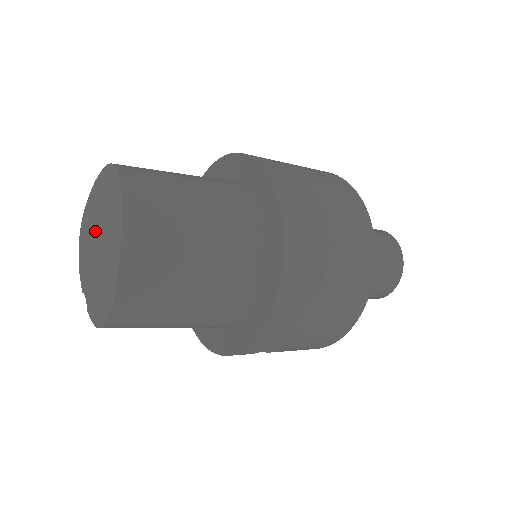
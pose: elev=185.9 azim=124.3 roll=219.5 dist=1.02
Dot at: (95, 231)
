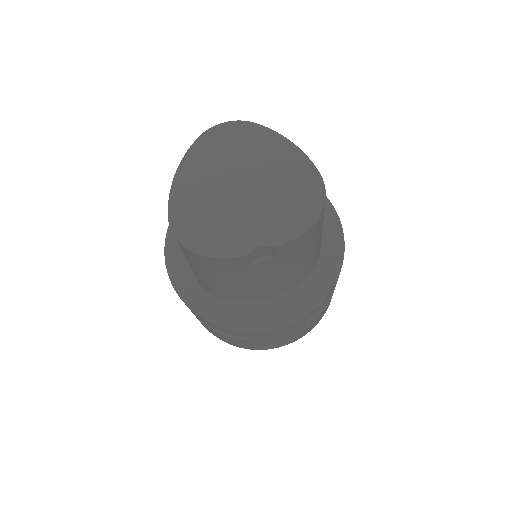
Dot at: (223, 189)
